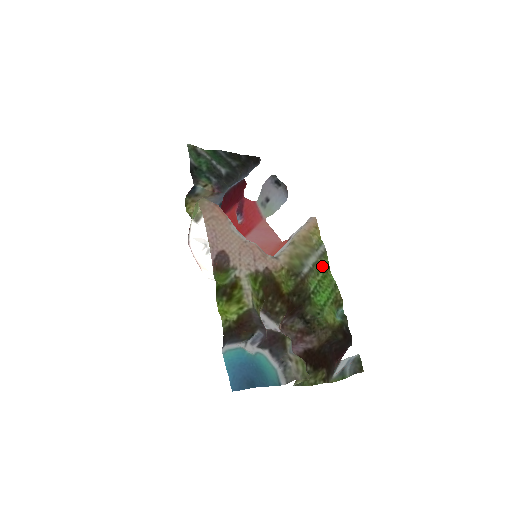
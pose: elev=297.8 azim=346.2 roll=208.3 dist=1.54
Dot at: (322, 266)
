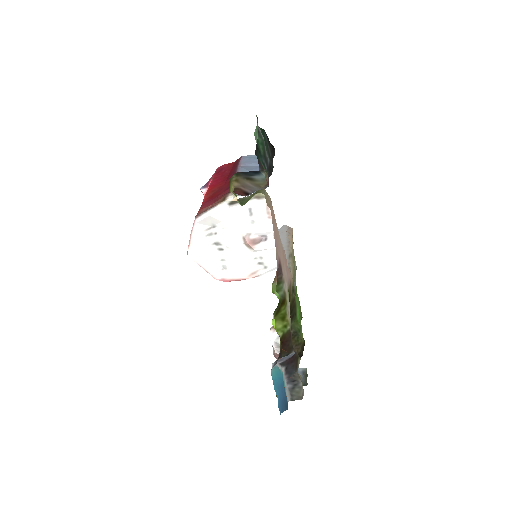
Dot at: occluded
